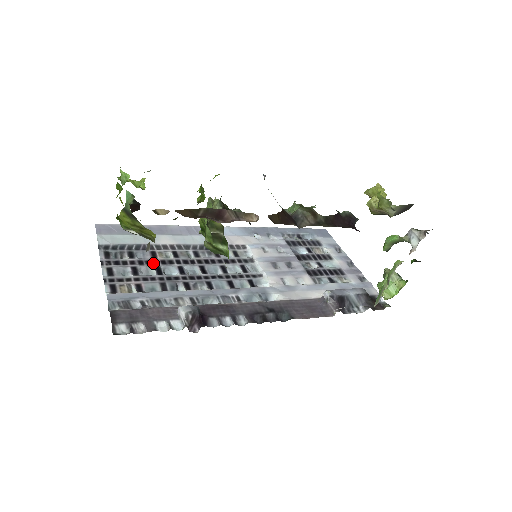
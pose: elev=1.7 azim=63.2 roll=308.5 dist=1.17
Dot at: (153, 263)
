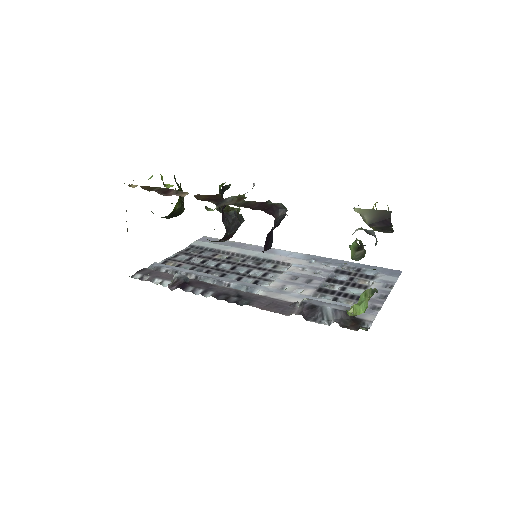
Dot at: (206, 258)
